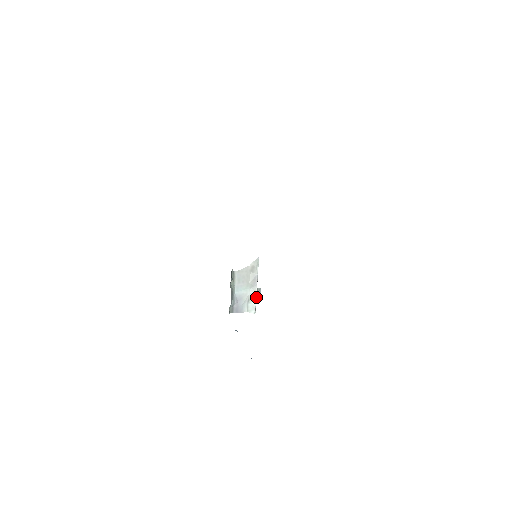
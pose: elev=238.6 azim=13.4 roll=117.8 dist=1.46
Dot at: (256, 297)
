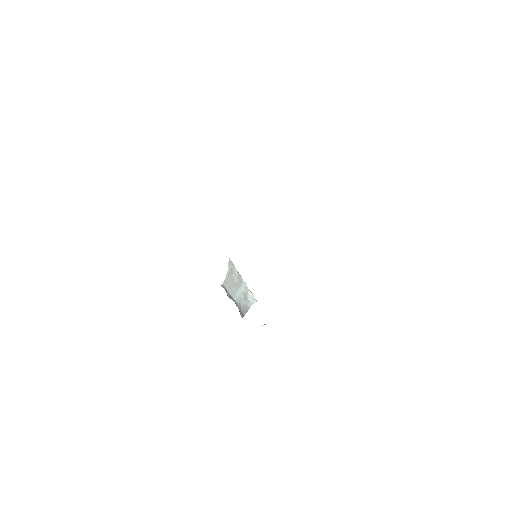
Dot at: (248, 289)
